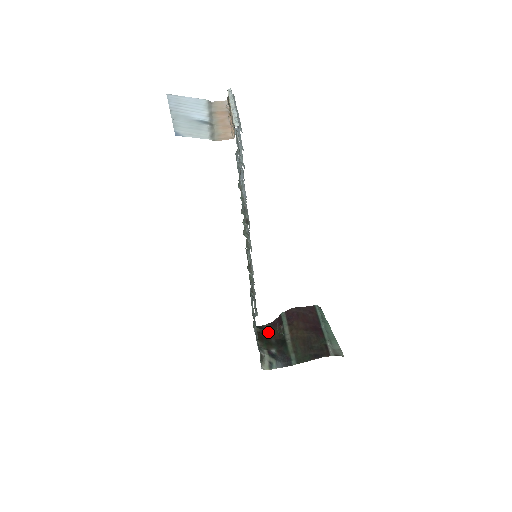
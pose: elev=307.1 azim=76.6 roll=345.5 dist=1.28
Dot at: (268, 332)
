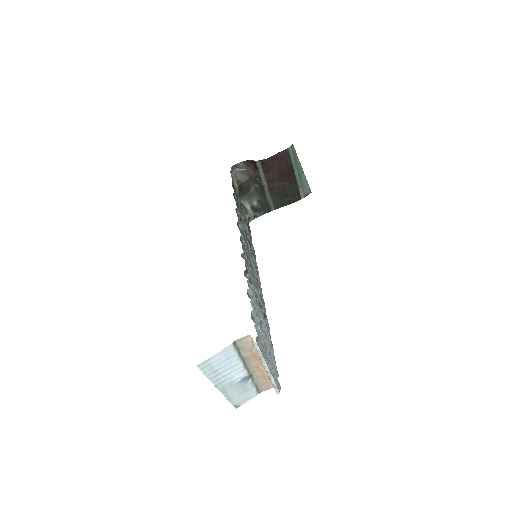
Dot at: (246, 178)
